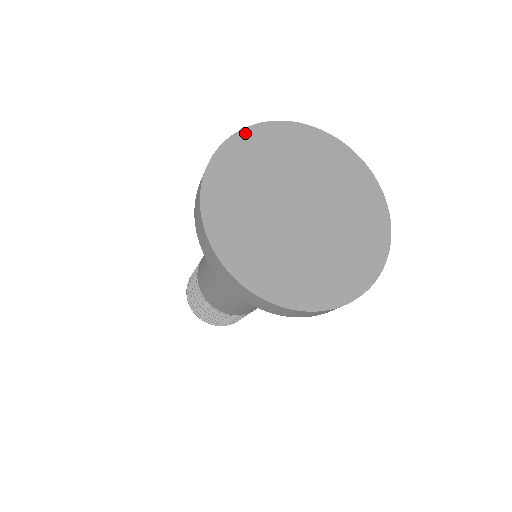
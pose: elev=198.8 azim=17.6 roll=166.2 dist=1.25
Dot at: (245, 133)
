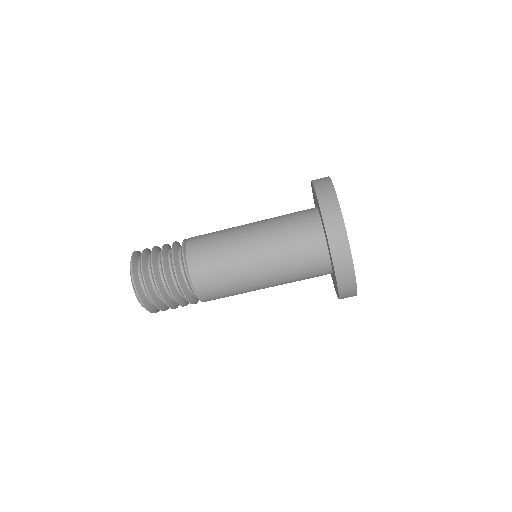
Dot at: occluded
